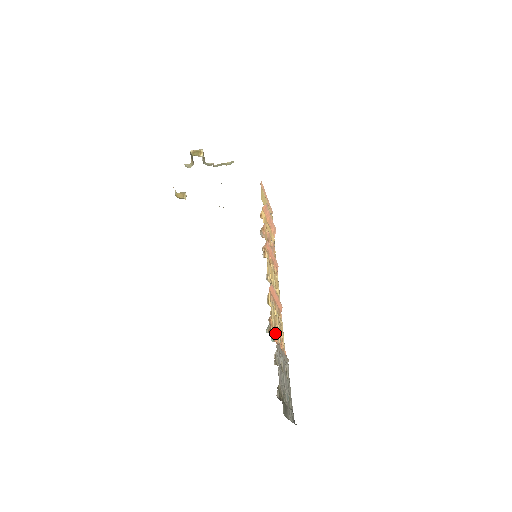
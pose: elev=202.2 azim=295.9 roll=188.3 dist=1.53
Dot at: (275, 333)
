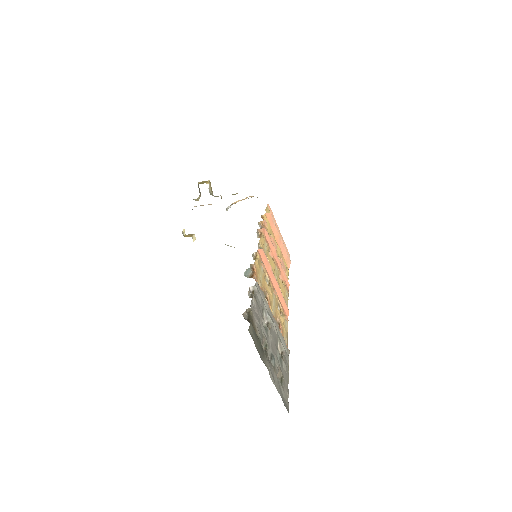
Dot at: (262, 290)
